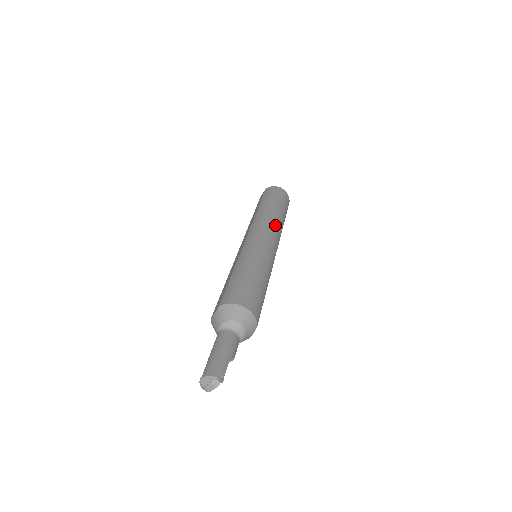
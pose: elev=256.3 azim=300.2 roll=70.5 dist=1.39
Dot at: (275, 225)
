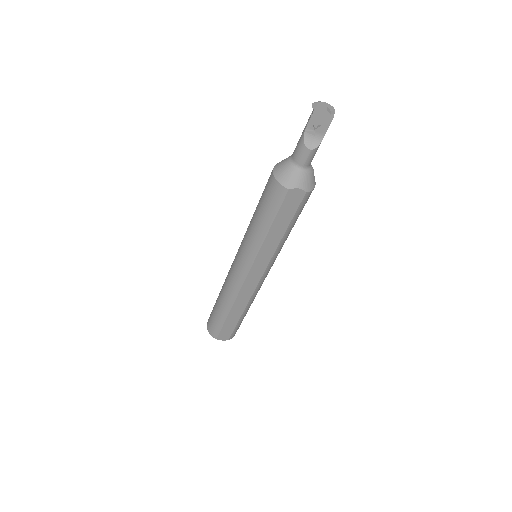
Dot at: occluded
